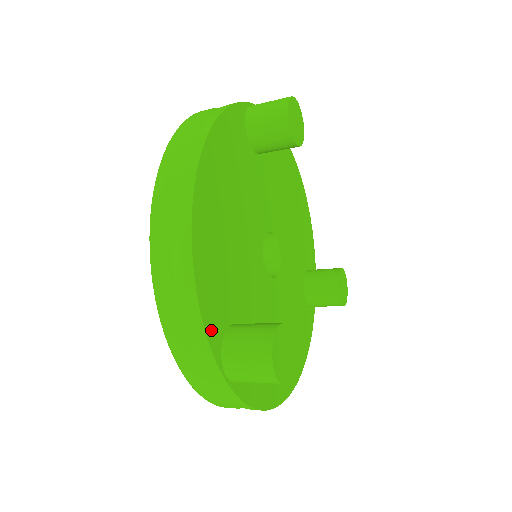
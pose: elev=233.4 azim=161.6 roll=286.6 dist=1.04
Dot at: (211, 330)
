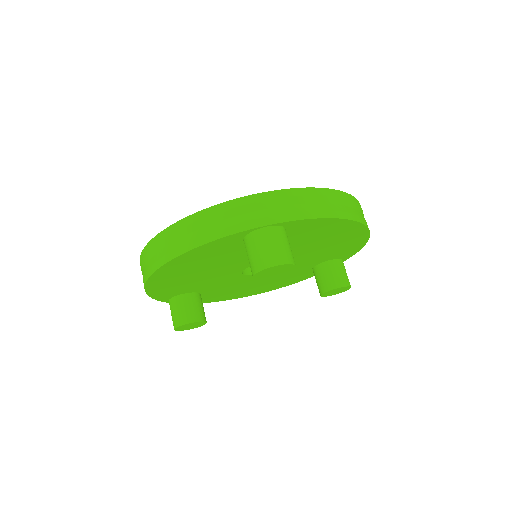
Dot at: (160, 298)
